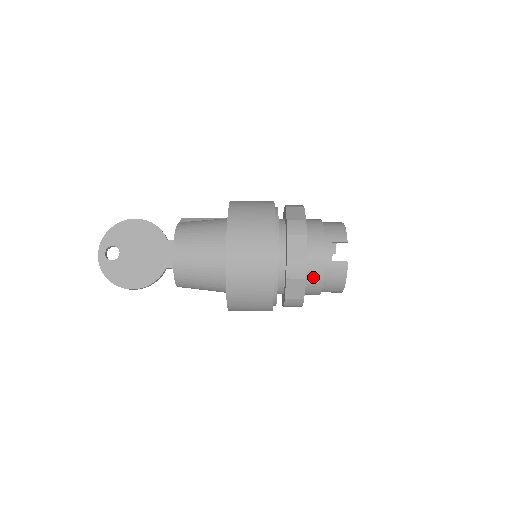
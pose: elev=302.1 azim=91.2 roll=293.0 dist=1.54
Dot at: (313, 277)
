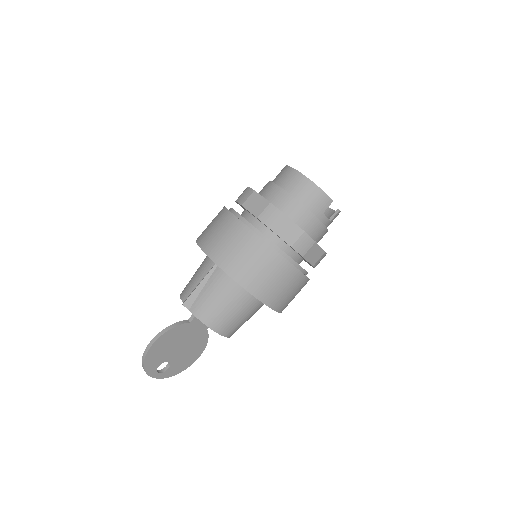
Dot at: occluded
